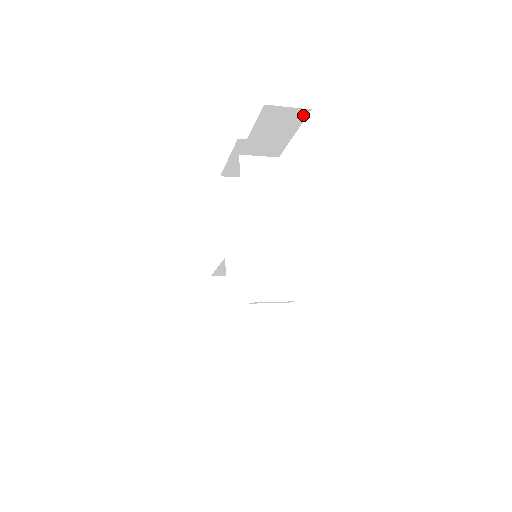
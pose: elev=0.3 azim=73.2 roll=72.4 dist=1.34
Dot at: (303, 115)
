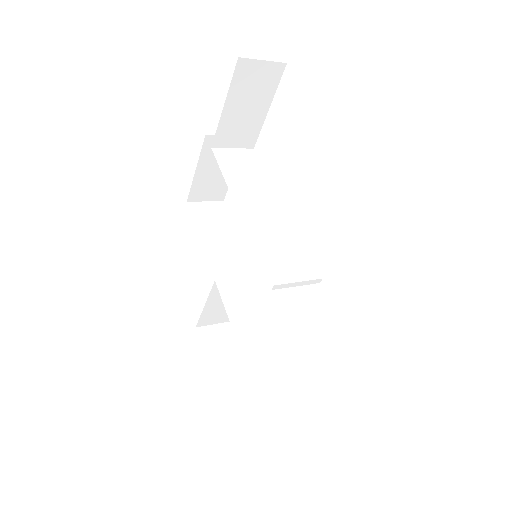
Dot at: (278, 74)
